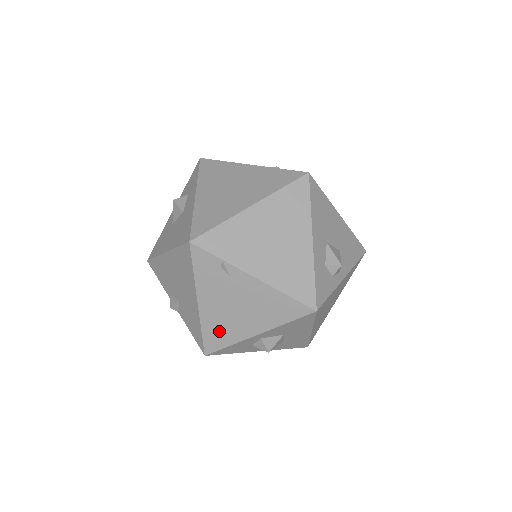
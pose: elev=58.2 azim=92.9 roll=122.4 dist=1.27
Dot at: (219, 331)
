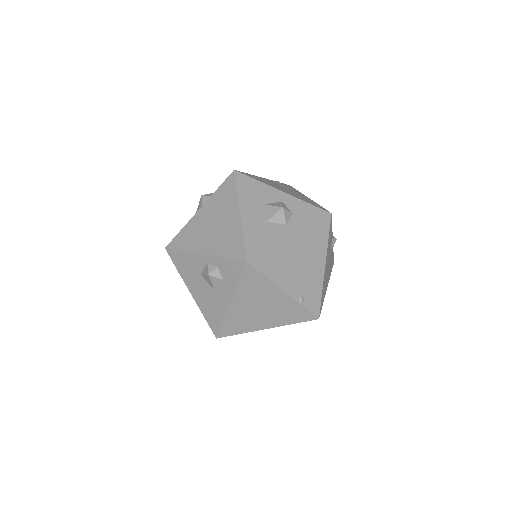
Dot at: occluded
